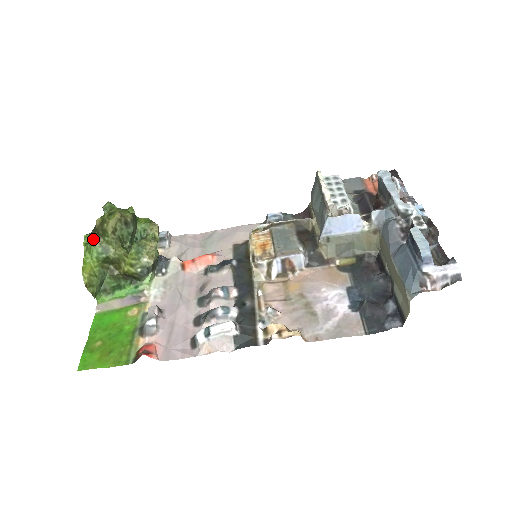
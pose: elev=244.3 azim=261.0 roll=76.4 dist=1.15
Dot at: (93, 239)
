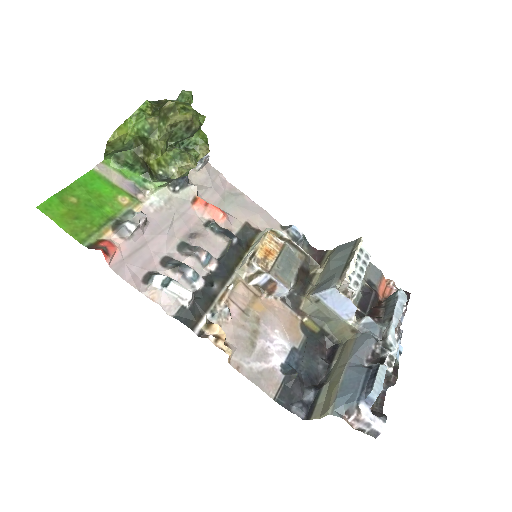
Dot at: (150, 111)
